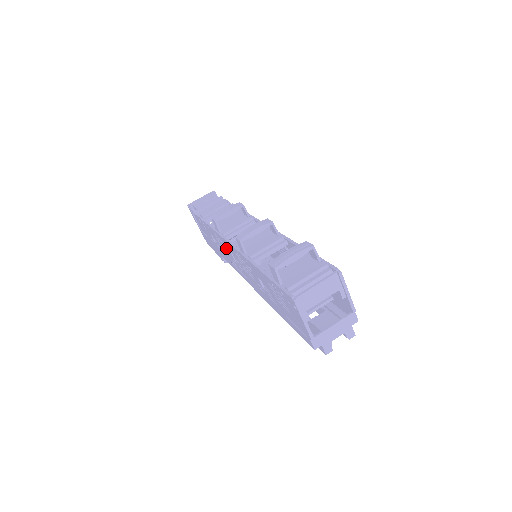
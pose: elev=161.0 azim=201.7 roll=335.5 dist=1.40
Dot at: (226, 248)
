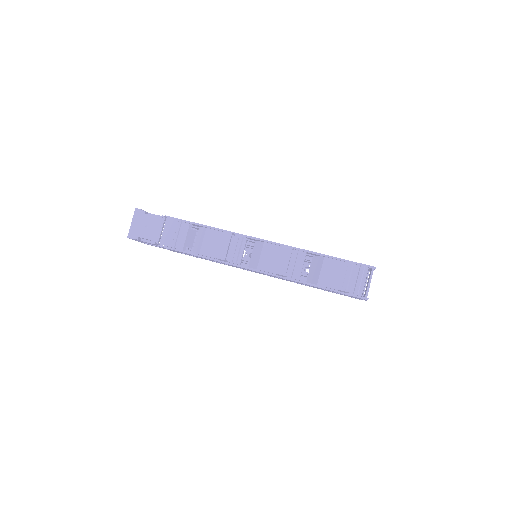
Dot at: occluded
